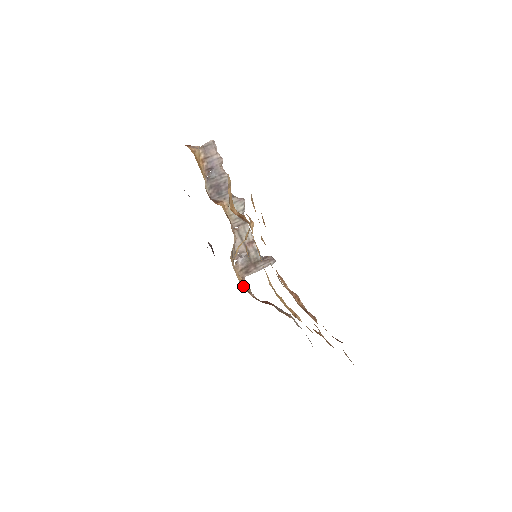
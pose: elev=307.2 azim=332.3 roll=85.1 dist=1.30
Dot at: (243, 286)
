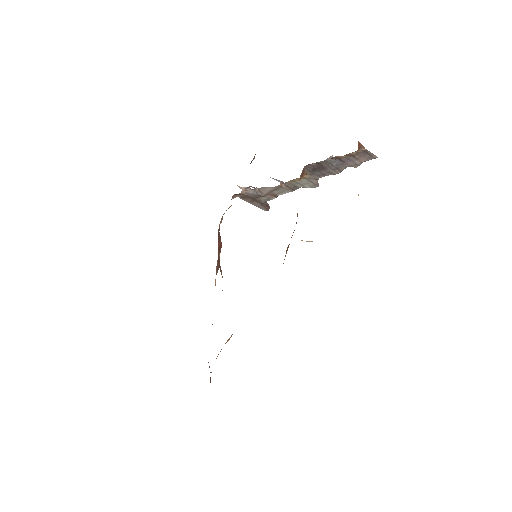
Dot at: occluded
